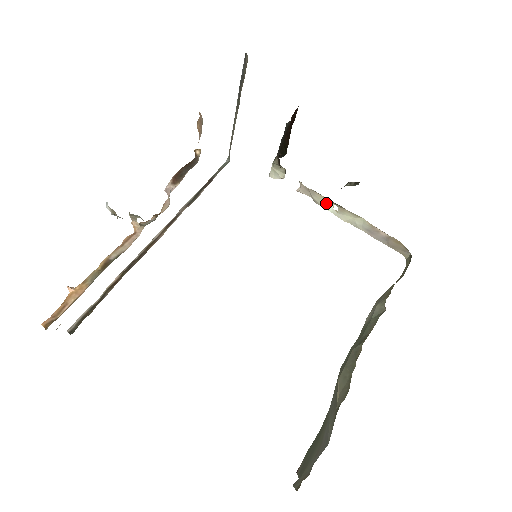
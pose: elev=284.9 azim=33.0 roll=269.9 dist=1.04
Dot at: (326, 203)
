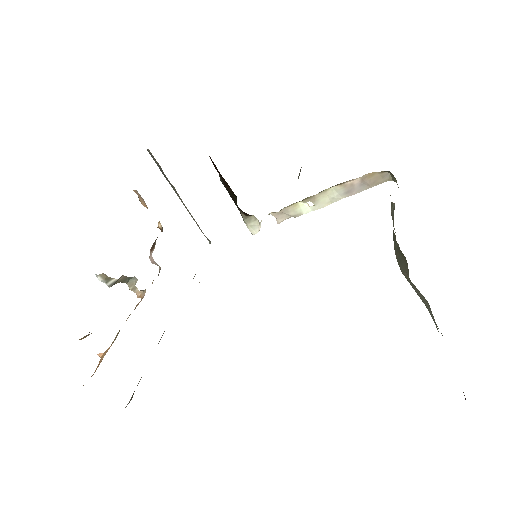
Dot at: (301, 208)
